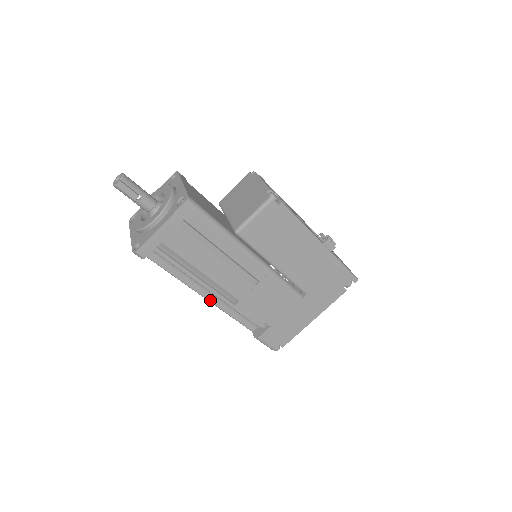
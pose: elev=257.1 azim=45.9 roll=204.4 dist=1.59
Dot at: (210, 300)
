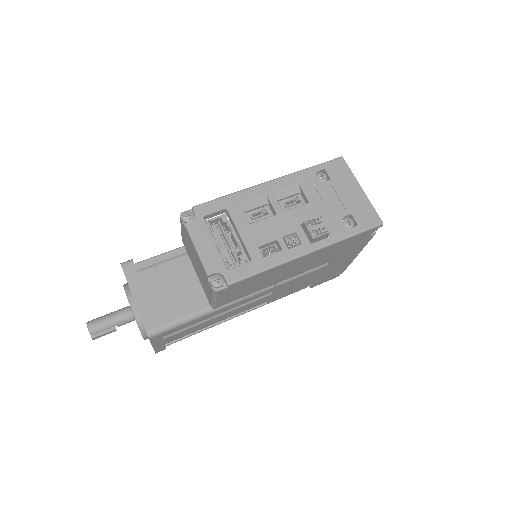
Dot at: occluded
